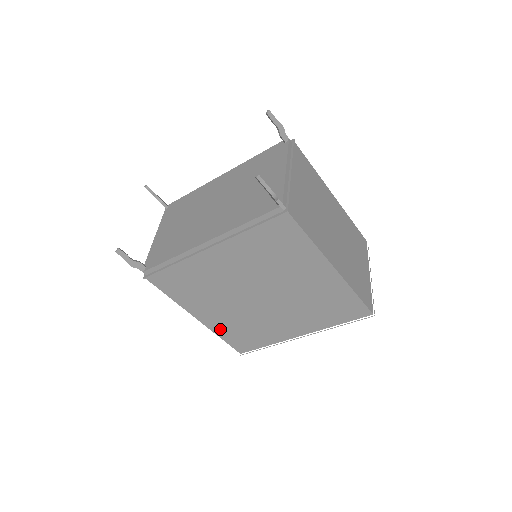
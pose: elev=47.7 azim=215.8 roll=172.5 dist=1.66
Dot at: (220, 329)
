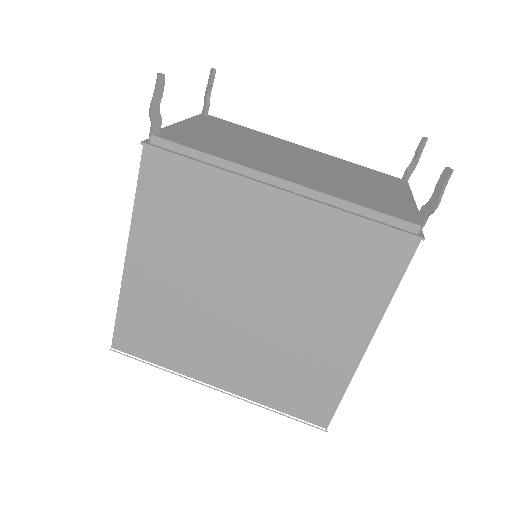
Dot at: (135, 296)
